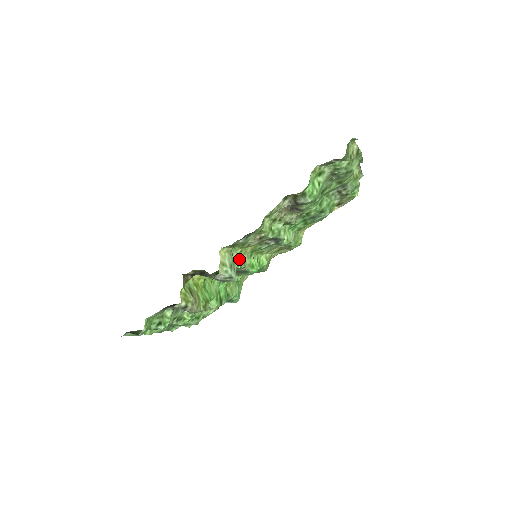
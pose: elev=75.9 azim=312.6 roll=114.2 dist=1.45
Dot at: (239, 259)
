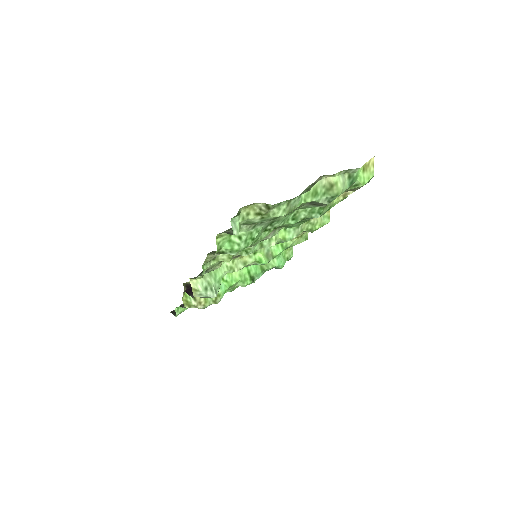
Dot at: (234, 265)
